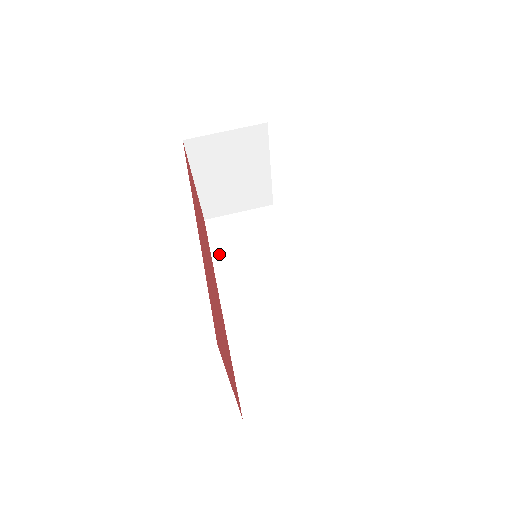
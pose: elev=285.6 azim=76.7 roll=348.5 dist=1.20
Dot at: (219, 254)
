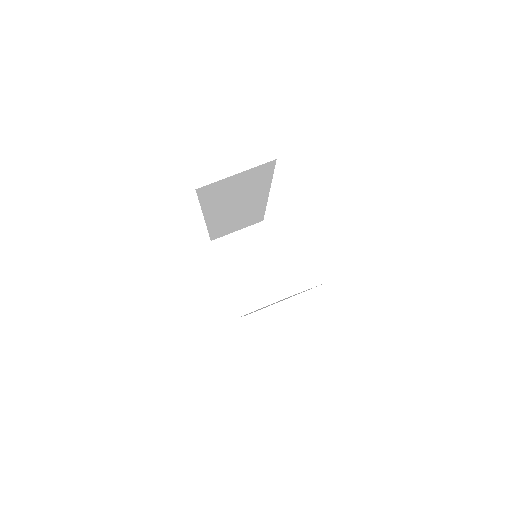
Dot at: occluded
